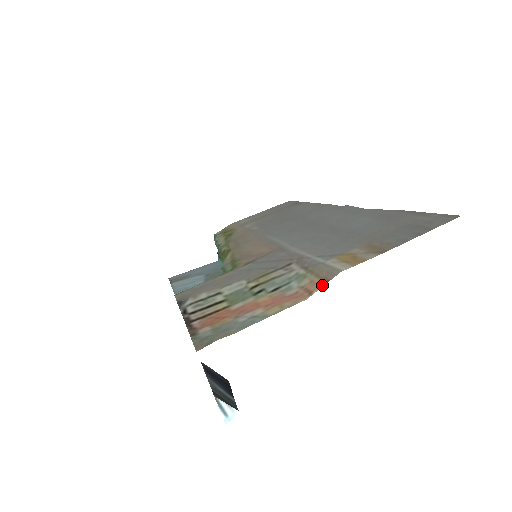
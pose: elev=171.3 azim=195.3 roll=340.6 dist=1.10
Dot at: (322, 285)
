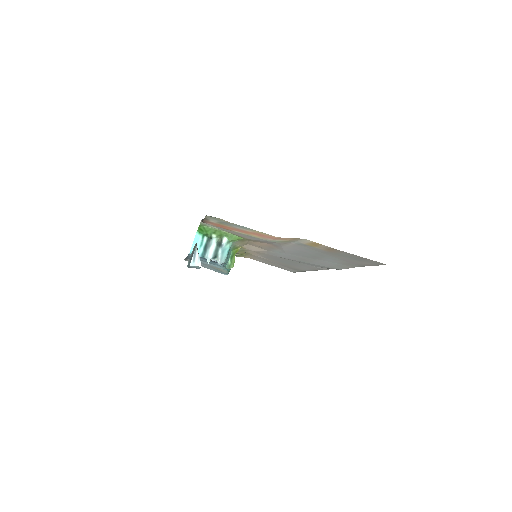
Dot at: (291, 238)
